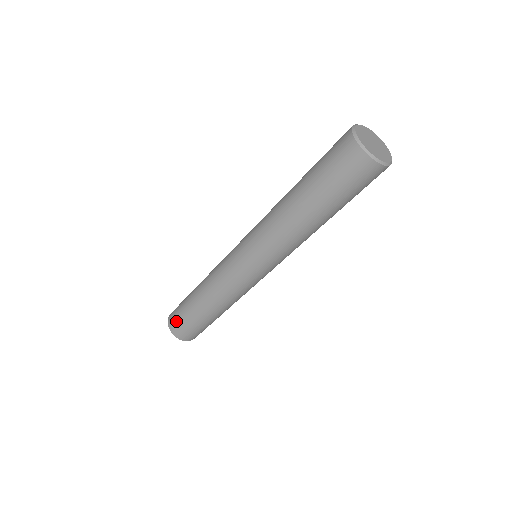
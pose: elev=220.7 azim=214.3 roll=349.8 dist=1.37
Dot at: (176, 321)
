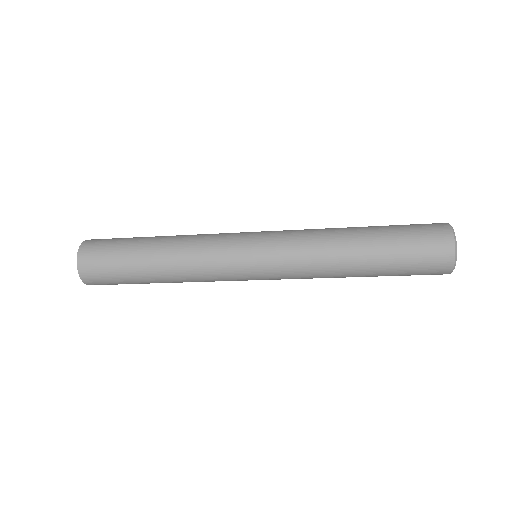
Dot at: (101, 279)
